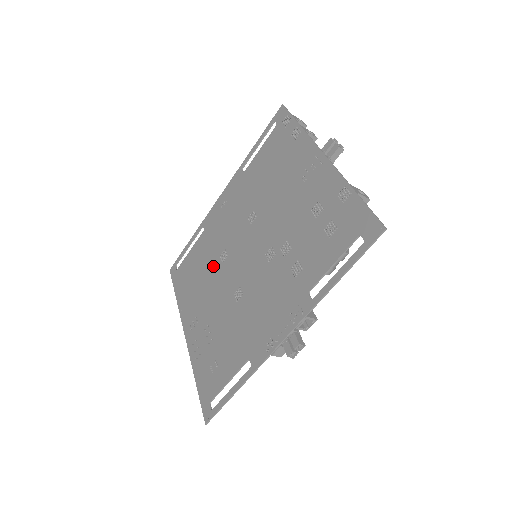
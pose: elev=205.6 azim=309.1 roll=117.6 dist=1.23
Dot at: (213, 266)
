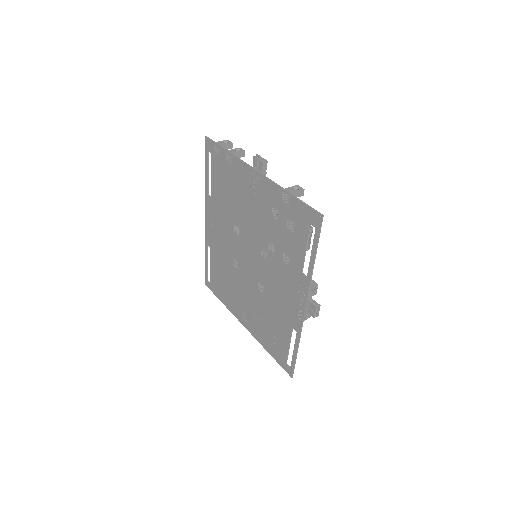
Dot at: (233, 273)
